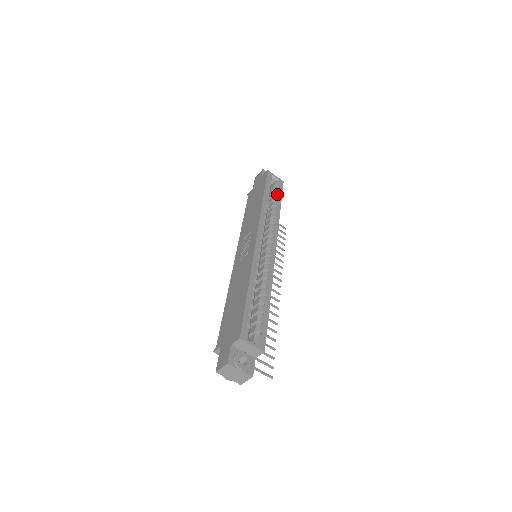
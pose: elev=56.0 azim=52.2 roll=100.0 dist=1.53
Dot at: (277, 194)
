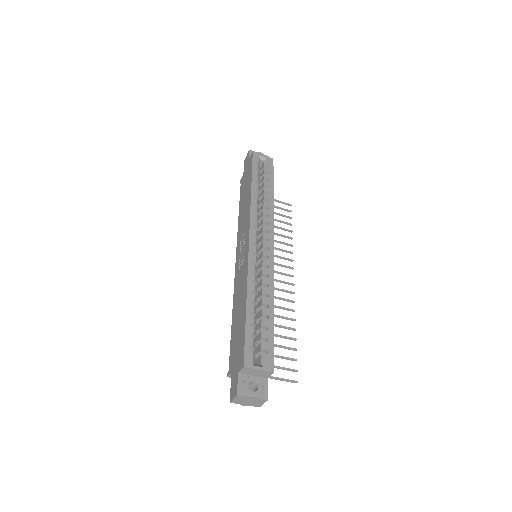
Dot at: (267, 177)
